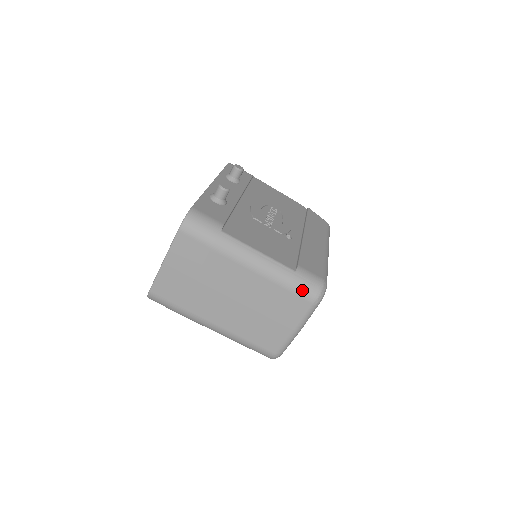
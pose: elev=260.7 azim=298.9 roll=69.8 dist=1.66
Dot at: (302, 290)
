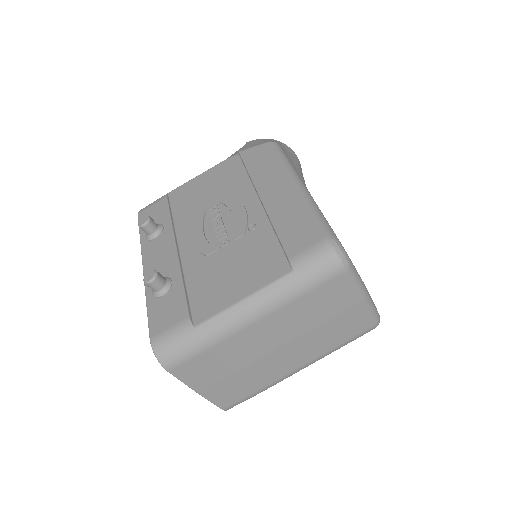
Dot at: (320, 277)
